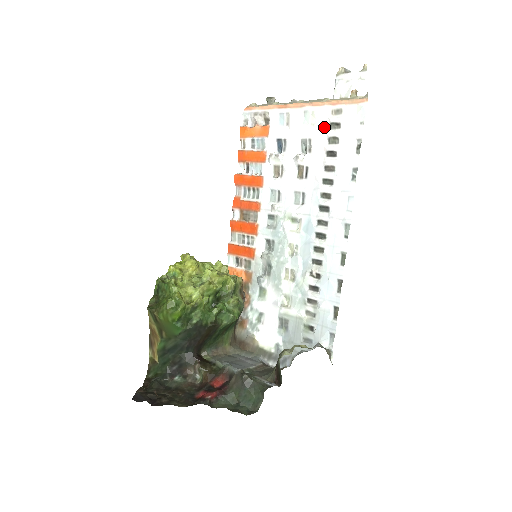
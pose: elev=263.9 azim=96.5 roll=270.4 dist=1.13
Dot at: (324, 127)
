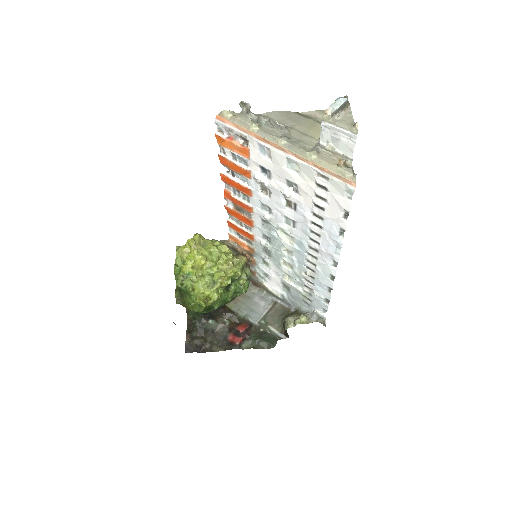
Dot at: (310, 181)
